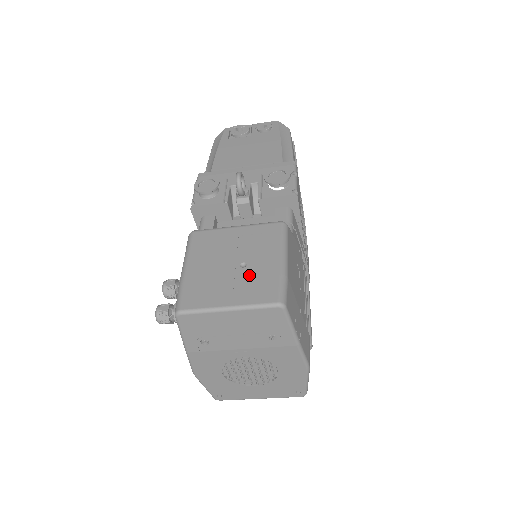
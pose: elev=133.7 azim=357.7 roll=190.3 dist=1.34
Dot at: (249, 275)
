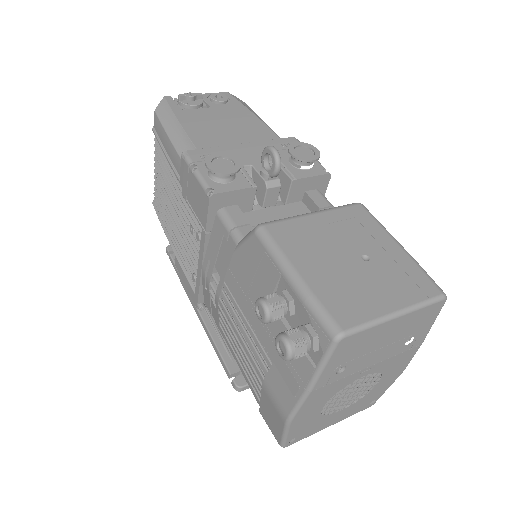
Dot at: (384, 269)
